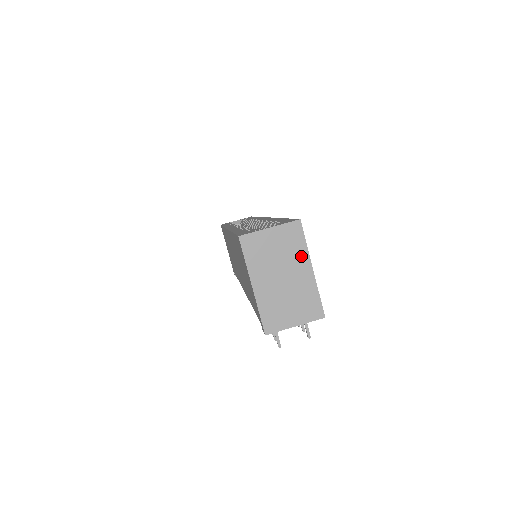
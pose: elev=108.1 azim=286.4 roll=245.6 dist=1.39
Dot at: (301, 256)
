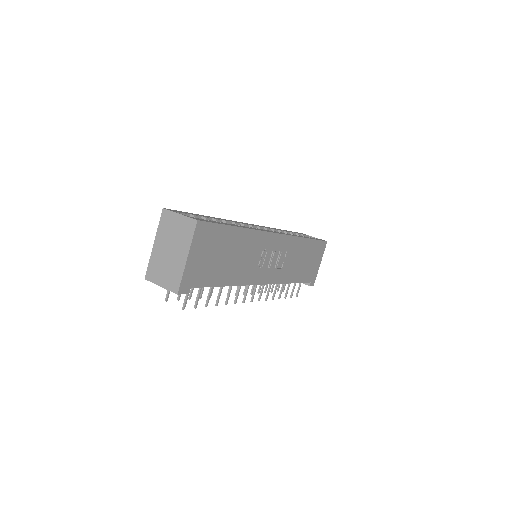
Dot at: (186, 244)
